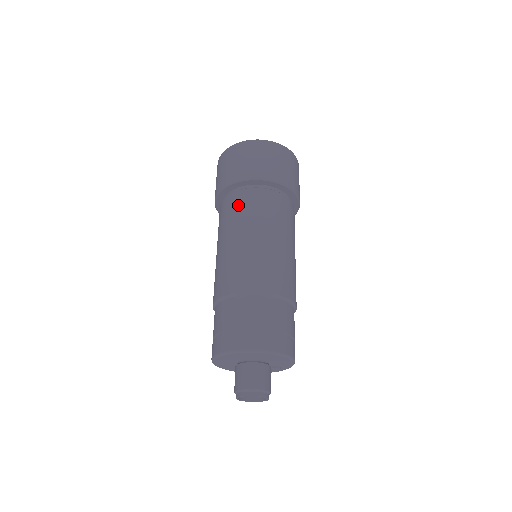
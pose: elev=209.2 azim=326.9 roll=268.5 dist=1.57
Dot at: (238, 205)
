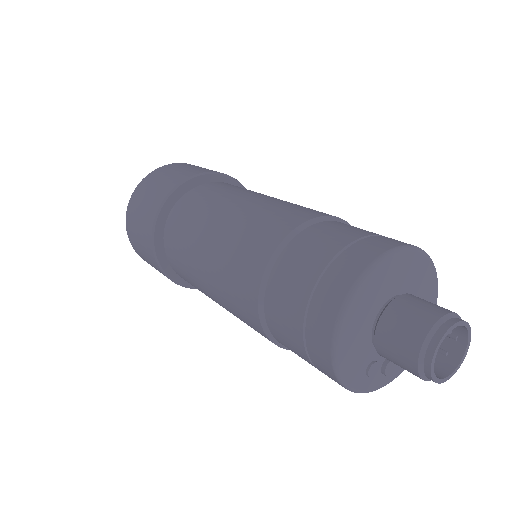
Dot at: (229, 185)
